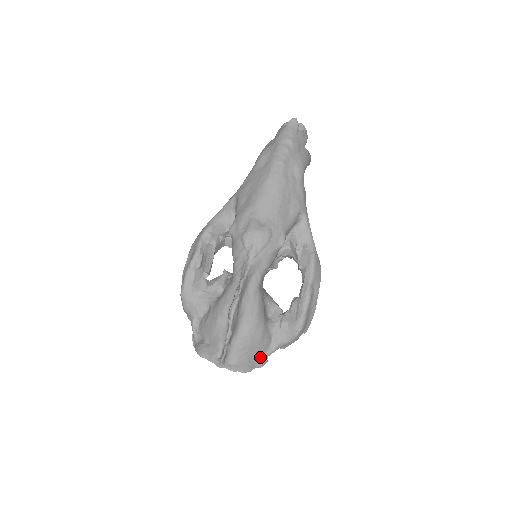
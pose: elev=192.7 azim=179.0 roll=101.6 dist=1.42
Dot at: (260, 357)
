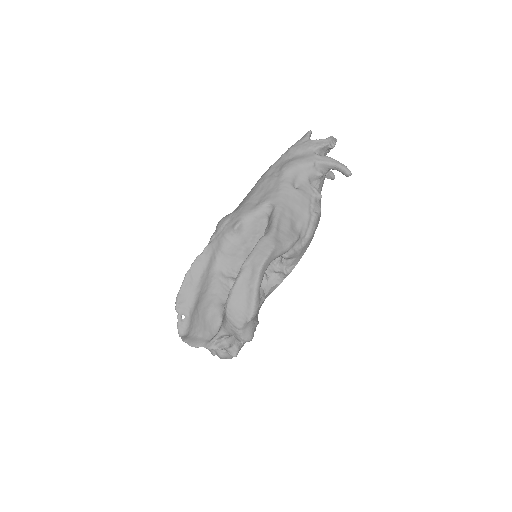
Dot at: (210, 338)
